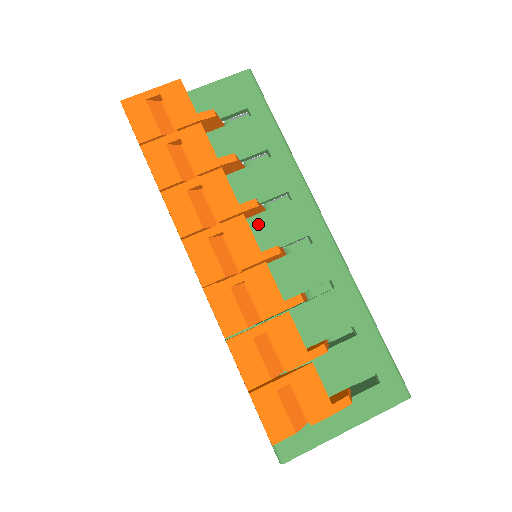
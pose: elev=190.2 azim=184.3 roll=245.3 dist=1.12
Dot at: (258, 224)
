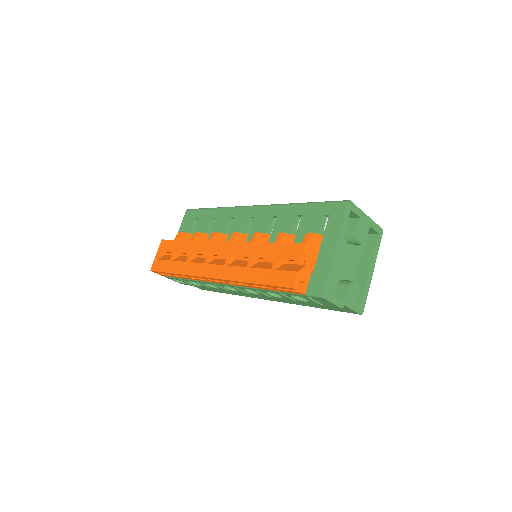
Dot at: occluded
